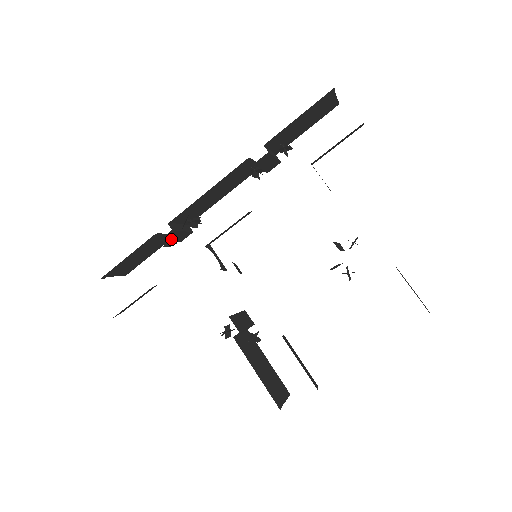
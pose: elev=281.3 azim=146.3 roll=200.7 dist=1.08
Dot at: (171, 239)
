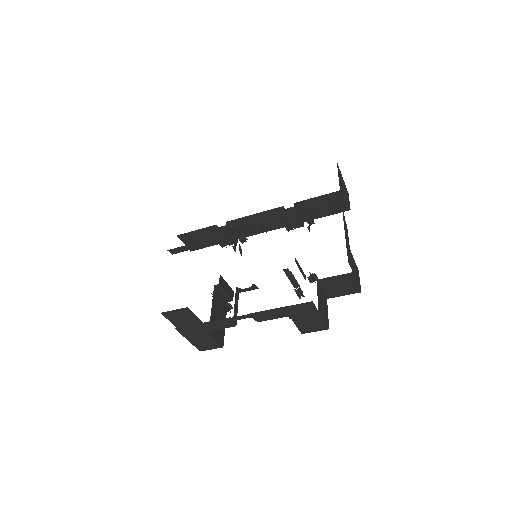
Dot at: (223, 235)
